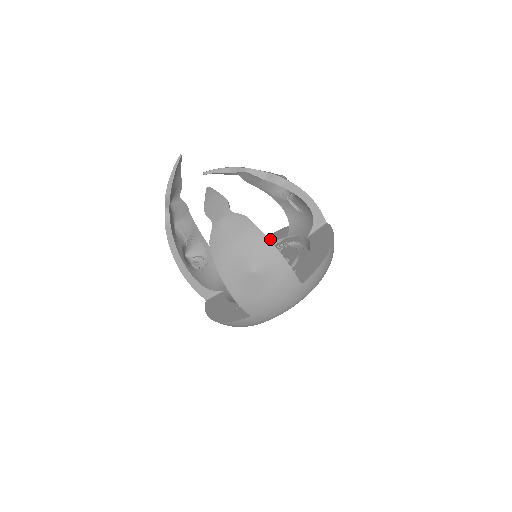
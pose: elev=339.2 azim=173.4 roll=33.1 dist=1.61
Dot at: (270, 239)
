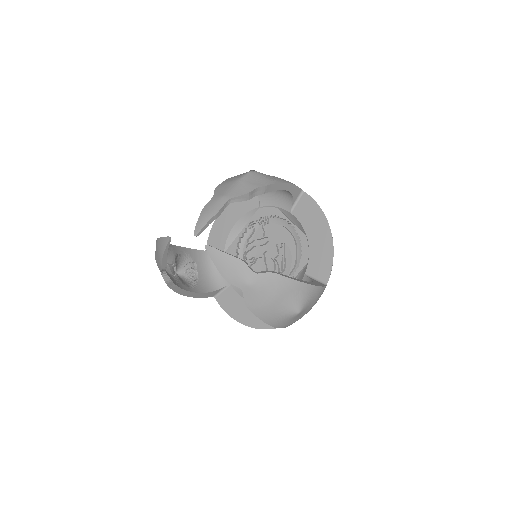
Dot at: (238, 208)
